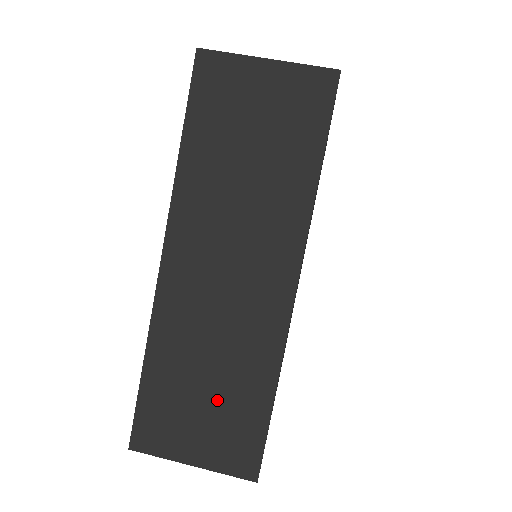
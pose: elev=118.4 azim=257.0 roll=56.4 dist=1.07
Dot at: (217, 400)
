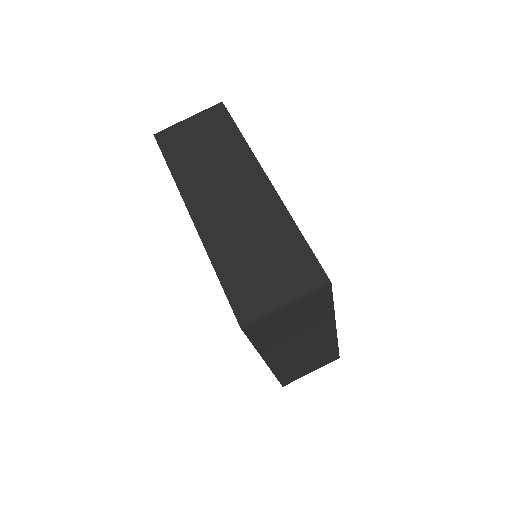
Dot at: (314, 361)
